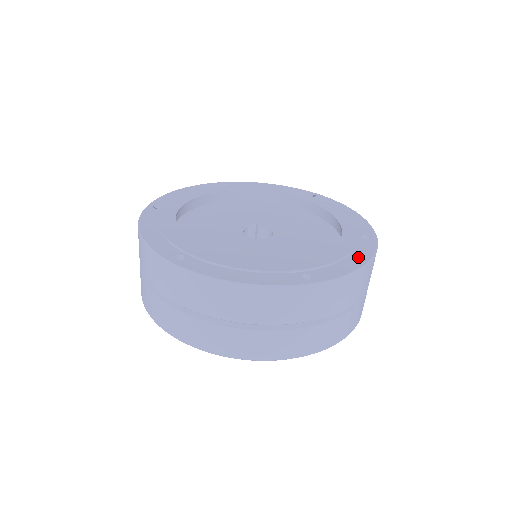
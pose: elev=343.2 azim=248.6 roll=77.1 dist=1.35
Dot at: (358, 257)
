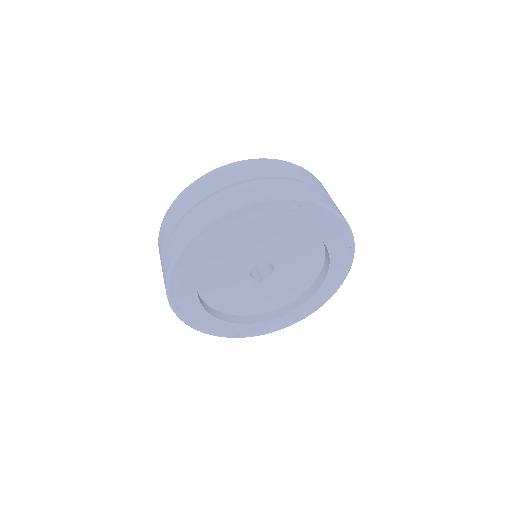
Dot at: occluded
